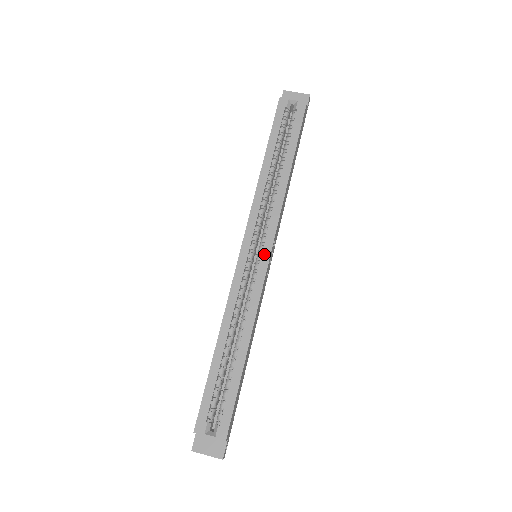
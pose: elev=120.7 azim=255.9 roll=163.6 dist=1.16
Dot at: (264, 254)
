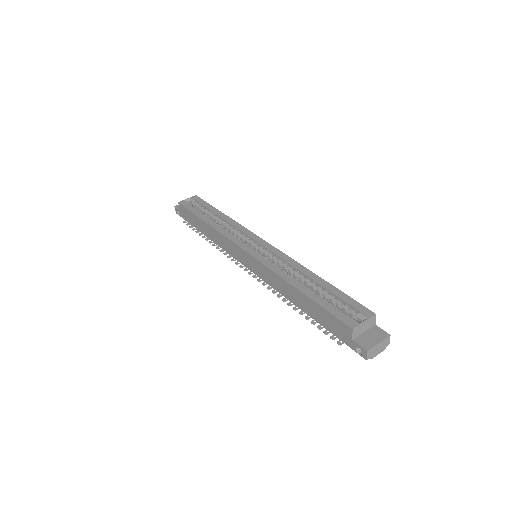
Dot at: (261, 243)
